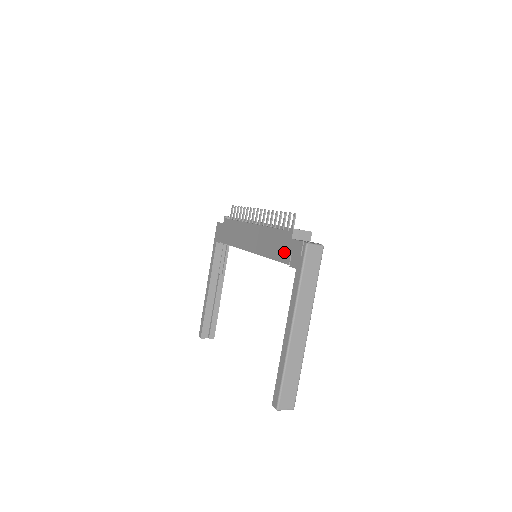
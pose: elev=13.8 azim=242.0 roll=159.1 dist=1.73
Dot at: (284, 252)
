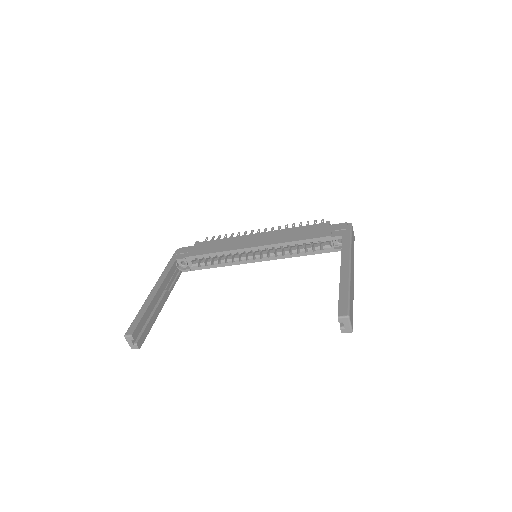
Dot at: (321, 232)
